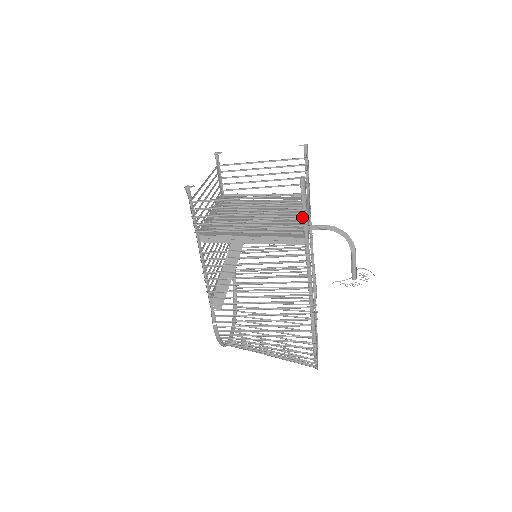
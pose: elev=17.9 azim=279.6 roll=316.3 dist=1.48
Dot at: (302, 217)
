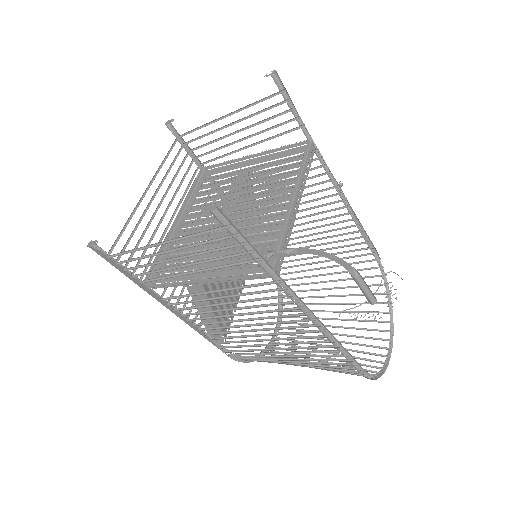
Dot at: (248, 251)
